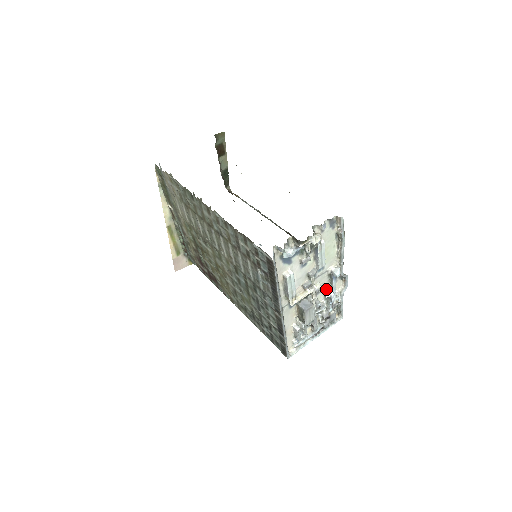
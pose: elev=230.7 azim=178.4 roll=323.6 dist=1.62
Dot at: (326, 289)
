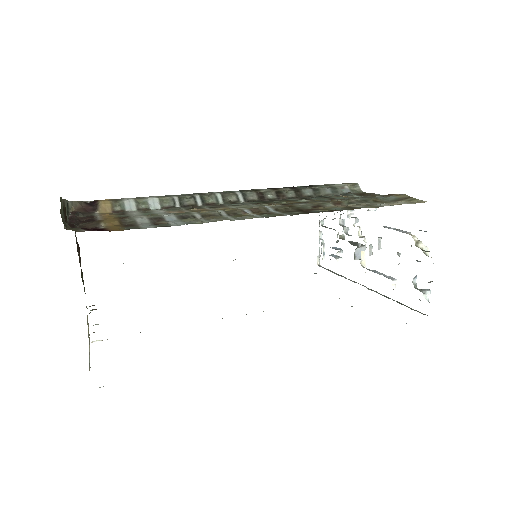
Dot at: (356, 219)
